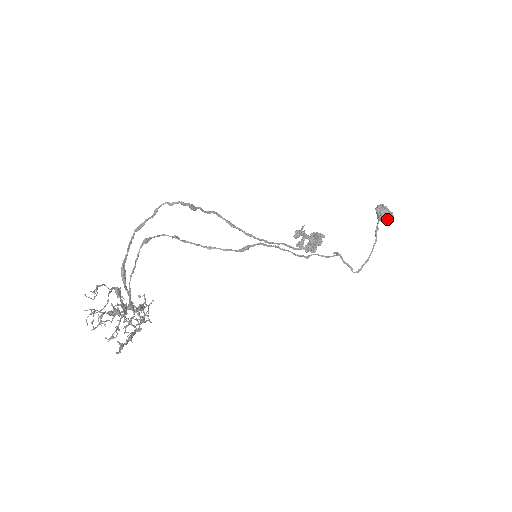
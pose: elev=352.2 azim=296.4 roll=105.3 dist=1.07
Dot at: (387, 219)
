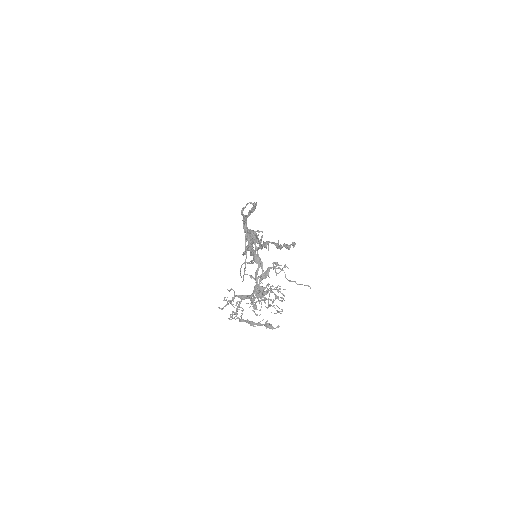
Dot at: occluded
